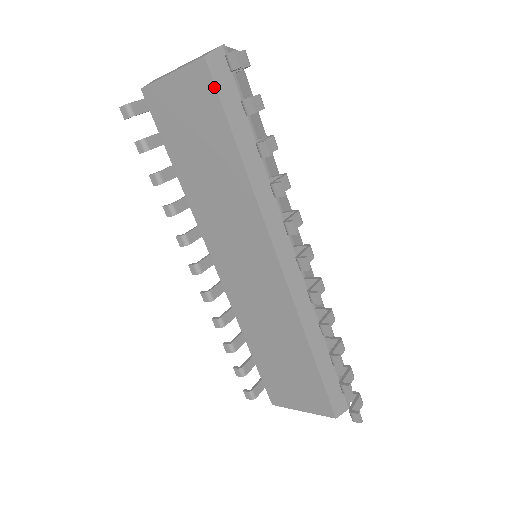
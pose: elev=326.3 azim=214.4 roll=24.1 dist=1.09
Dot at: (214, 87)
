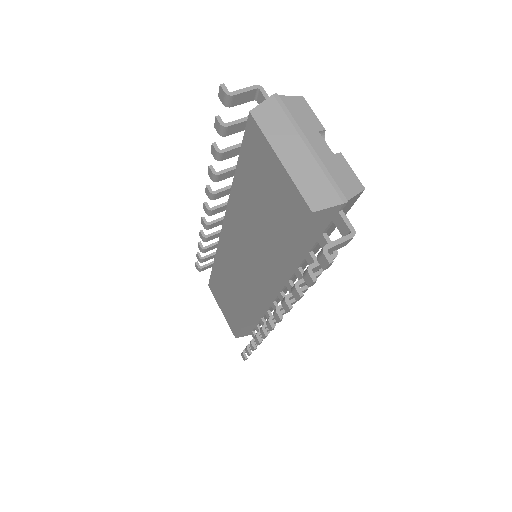
Dot at: (301, 227)
